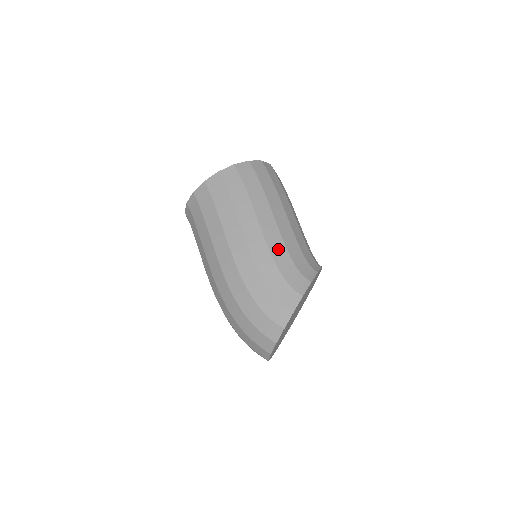
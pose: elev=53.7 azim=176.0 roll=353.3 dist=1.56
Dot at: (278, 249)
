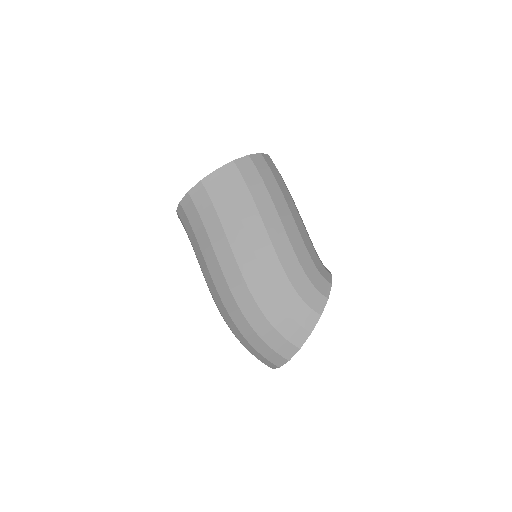
Dot at: (300, 249)
